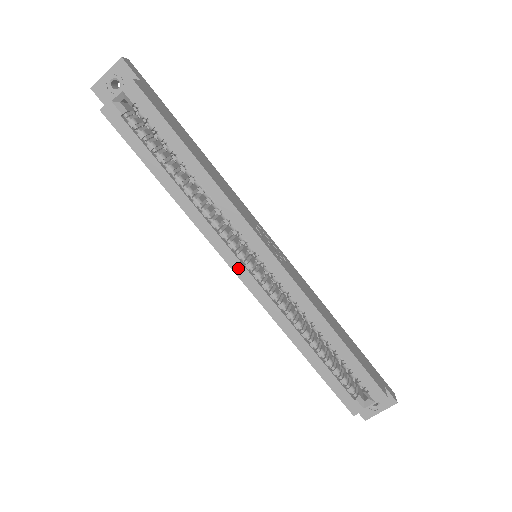
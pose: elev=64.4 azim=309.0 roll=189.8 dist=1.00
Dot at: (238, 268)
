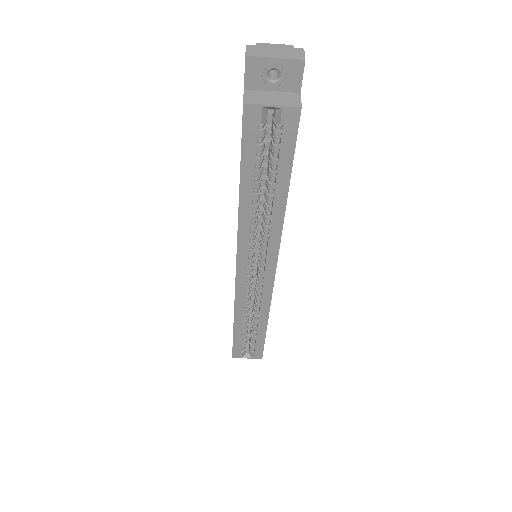
Dot at: (241, 269)
